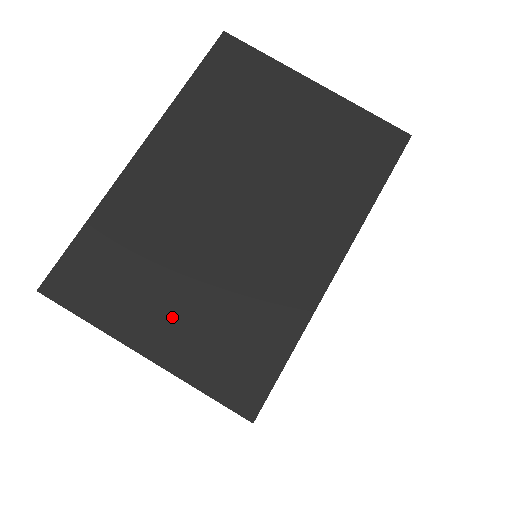
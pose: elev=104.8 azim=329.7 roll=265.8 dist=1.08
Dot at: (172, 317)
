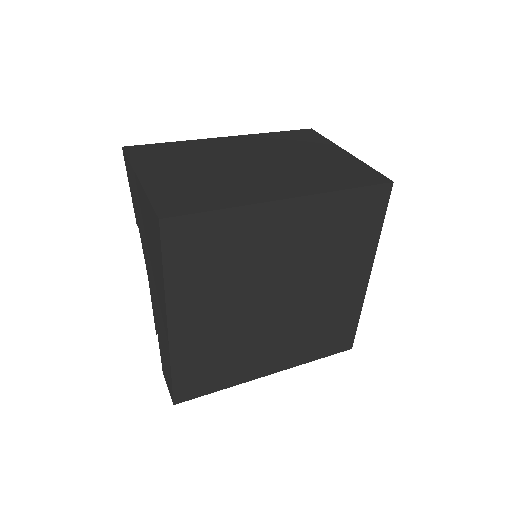
Dot at: (170, 175)
